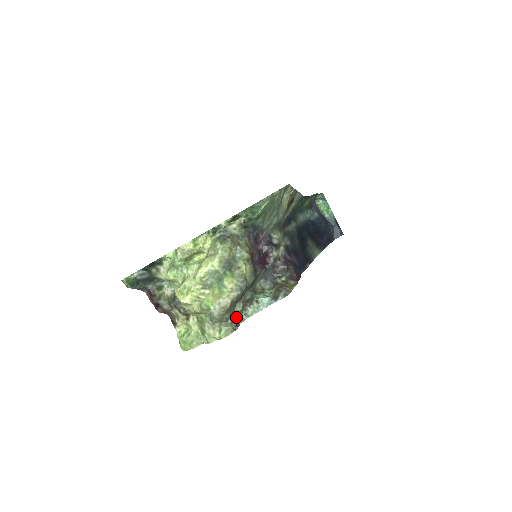
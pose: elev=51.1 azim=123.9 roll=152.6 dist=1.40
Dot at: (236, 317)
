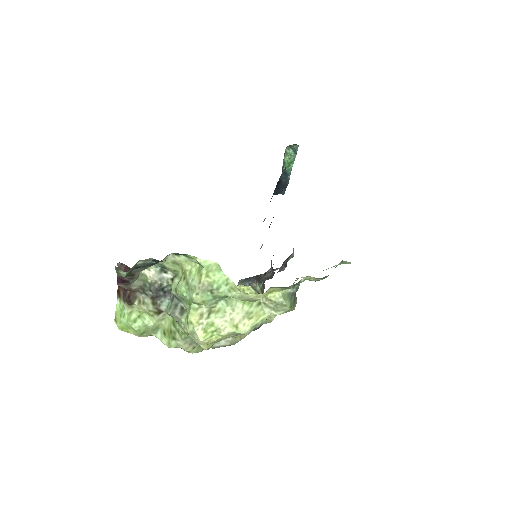
Dot at: occluded
